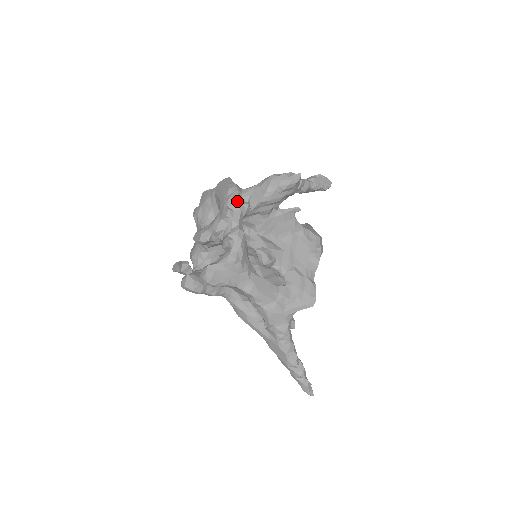
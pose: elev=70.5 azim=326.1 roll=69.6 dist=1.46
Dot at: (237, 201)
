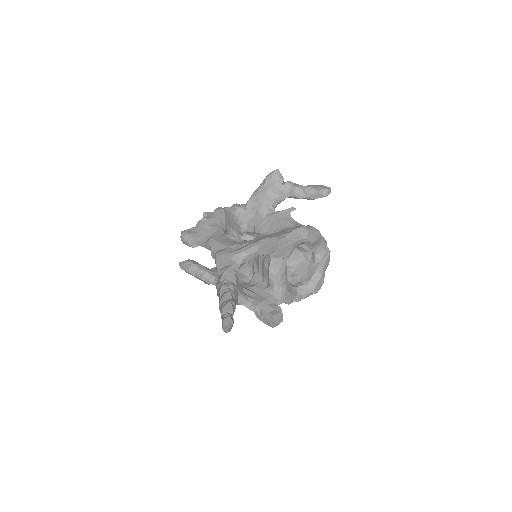
Dot at: (236, 204)
